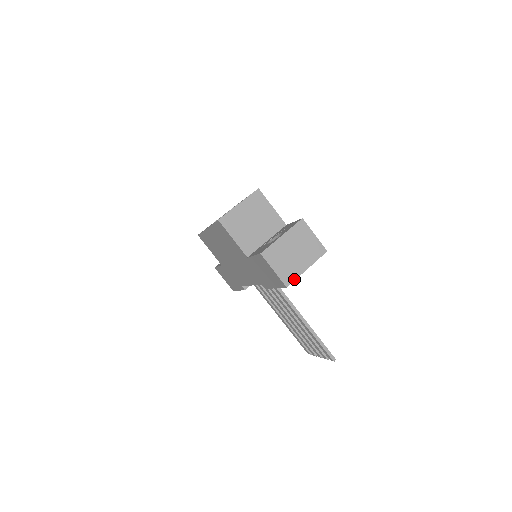
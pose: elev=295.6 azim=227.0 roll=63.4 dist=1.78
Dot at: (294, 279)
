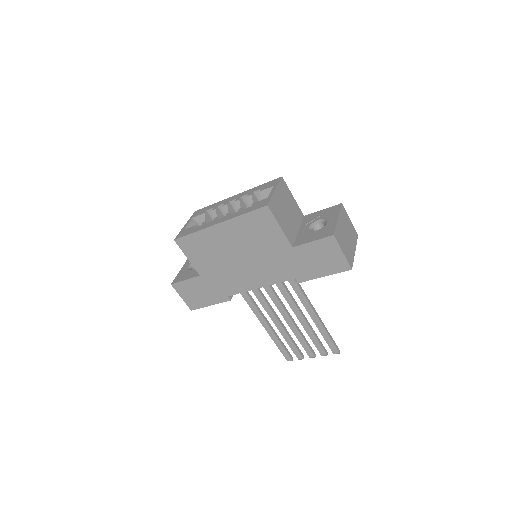
Dot at: (353, 261)
